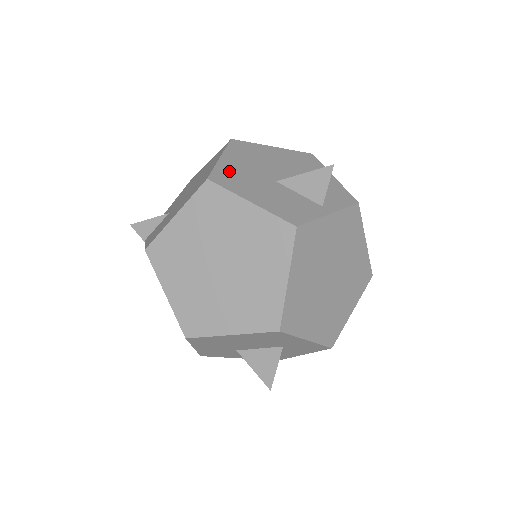
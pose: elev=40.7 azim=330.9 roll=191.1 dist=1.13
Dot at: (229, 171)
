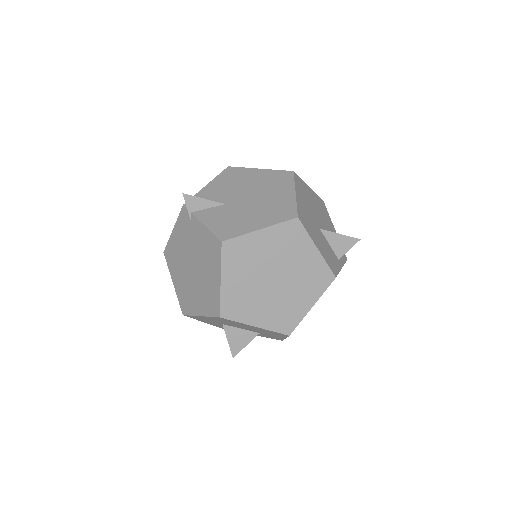
Dot at: (303, 211)
